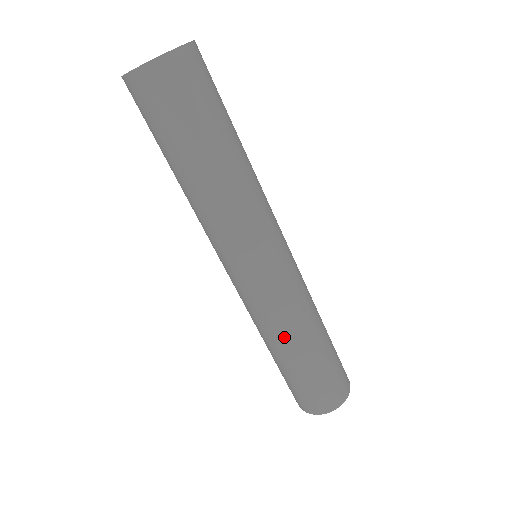
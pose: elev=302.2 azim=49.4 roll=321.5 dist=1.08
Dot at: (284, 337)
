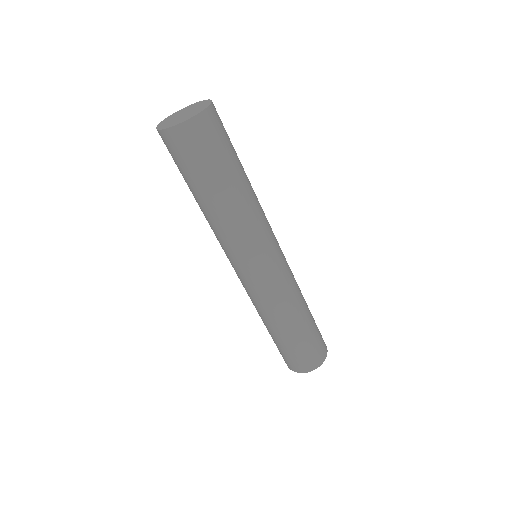
Dot at: (282, 315)
